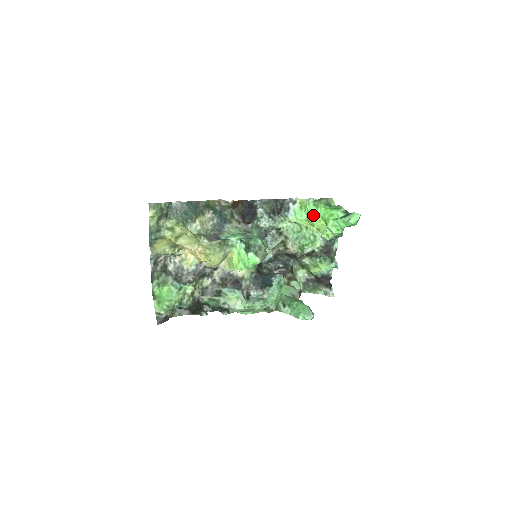
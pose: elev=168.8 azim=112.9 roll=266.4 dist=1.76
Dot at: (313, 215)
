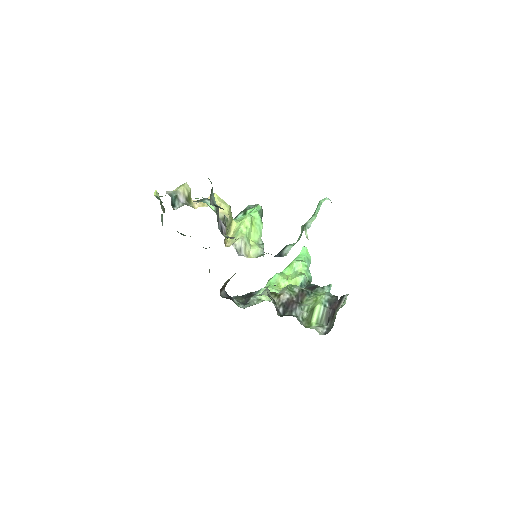
Dot at: (278, 274)
